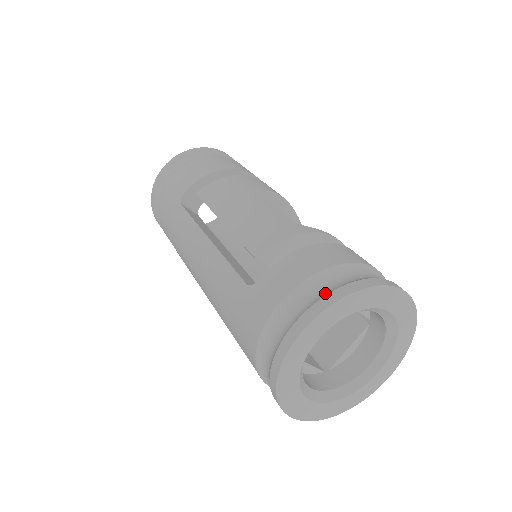
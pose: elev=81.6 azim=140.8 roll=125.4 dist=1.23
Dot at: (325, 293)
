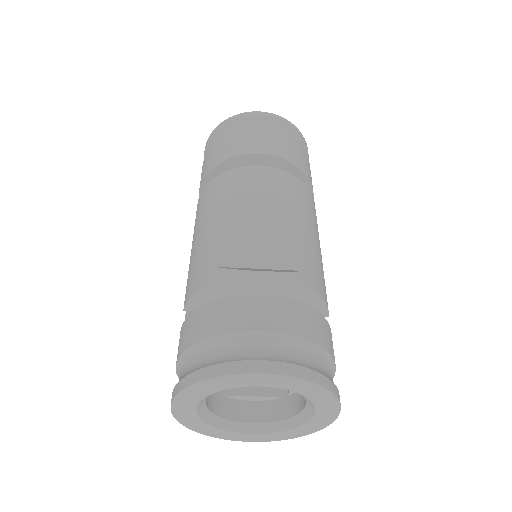
Dot at: (181, 378)
